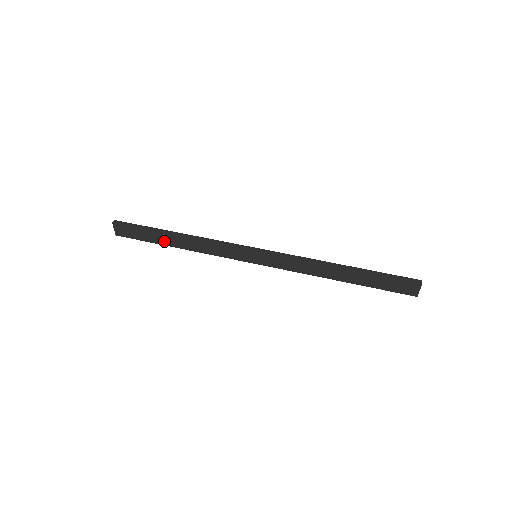
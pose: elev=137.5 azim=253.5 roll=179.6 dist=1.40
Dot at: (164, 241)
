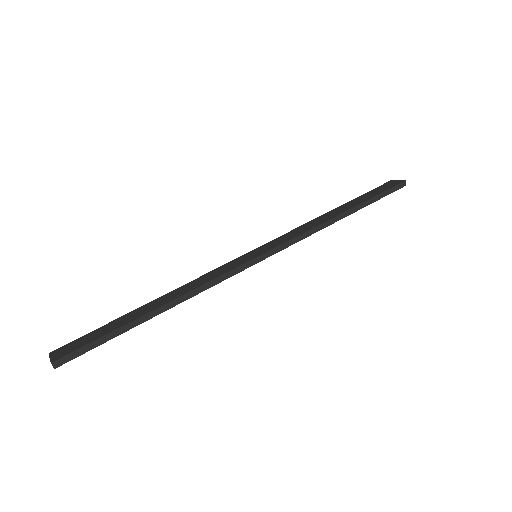
Dot at: occluded
